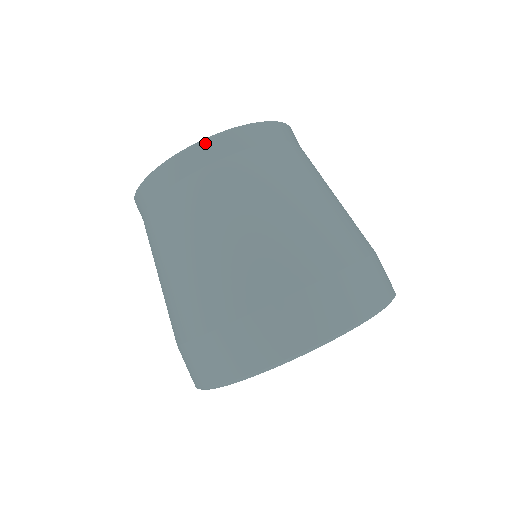
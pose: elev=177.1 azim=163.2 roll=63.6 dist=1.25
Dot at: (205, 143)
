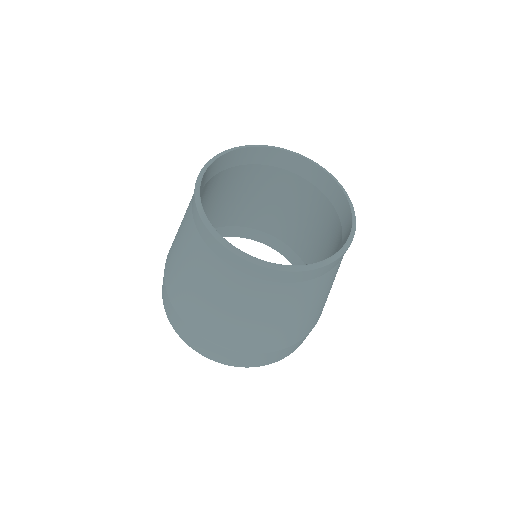
Dot at: (261, 268)
